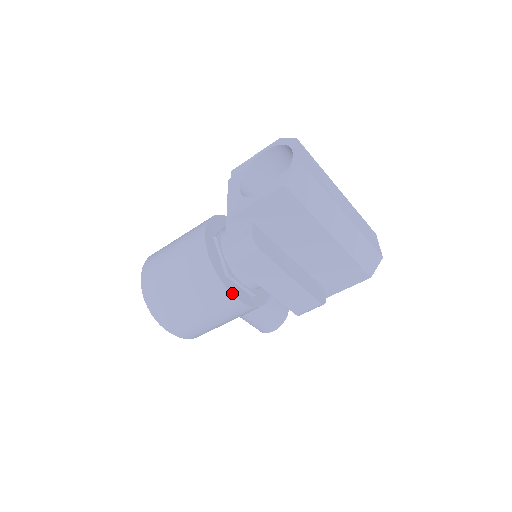
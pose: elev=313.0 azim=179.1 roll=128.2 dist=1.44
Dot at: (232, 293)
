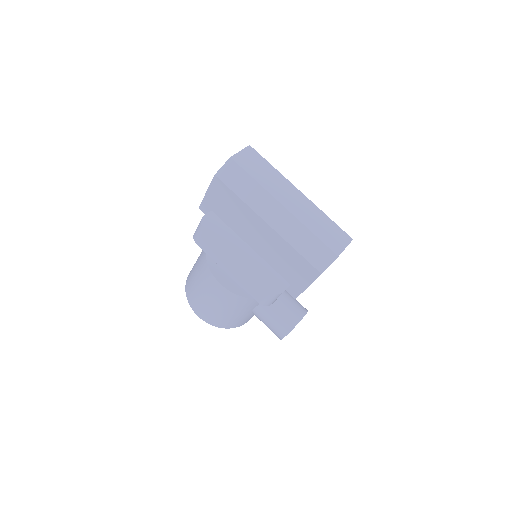
Dot at: (215, 276)
